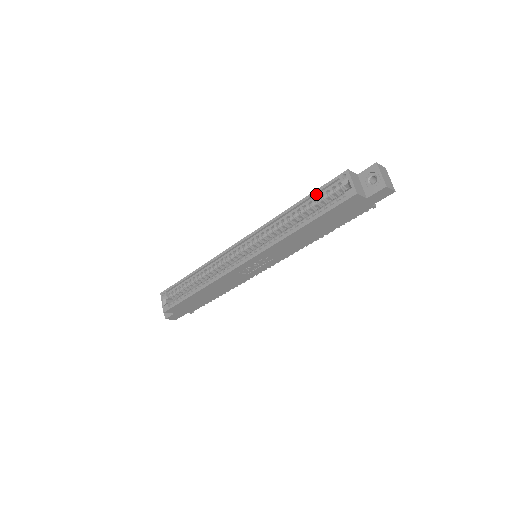
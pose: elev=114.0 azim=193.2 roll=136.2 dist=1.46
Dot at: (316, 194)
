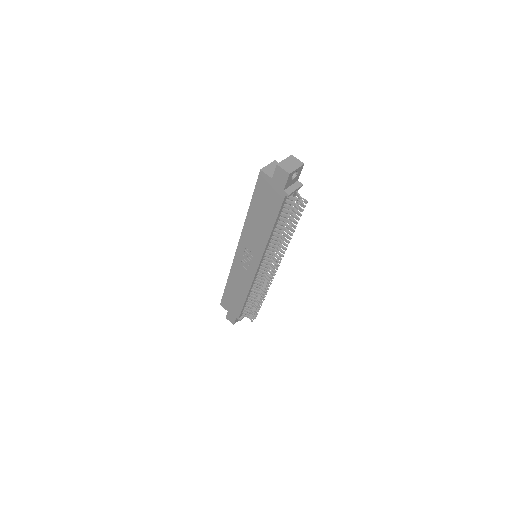
Dot at: occluded
